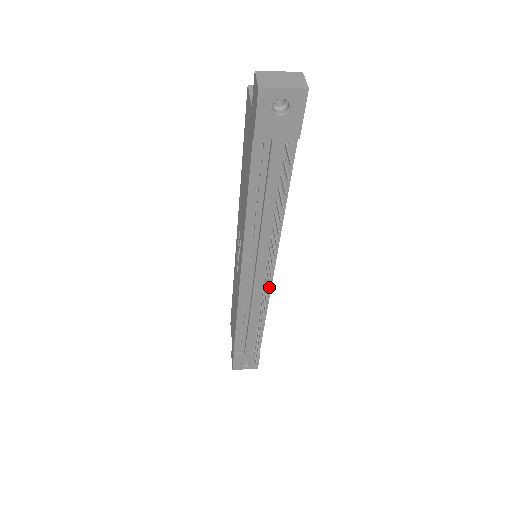
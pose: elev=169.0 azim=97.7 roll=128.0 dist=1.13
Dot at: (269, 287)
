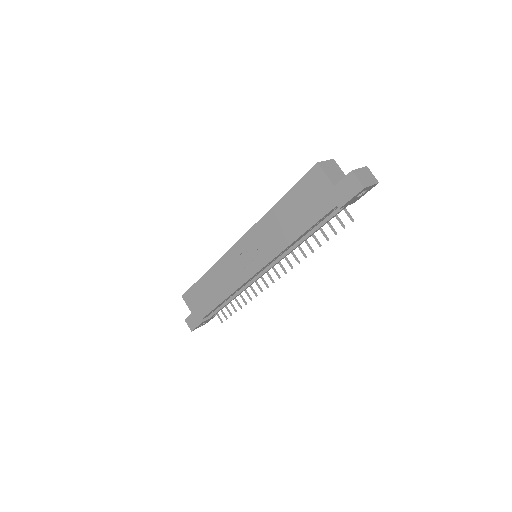
Dot at: occluded
